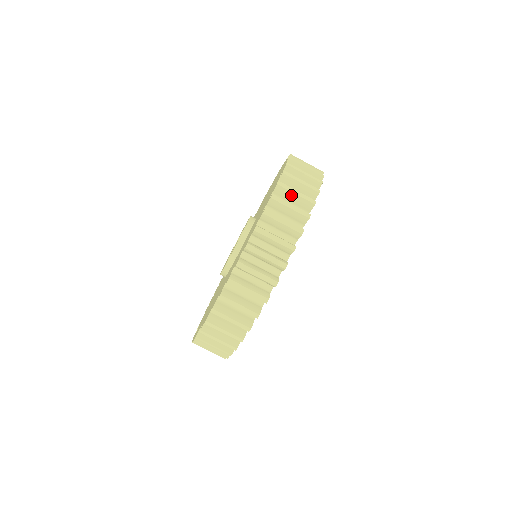
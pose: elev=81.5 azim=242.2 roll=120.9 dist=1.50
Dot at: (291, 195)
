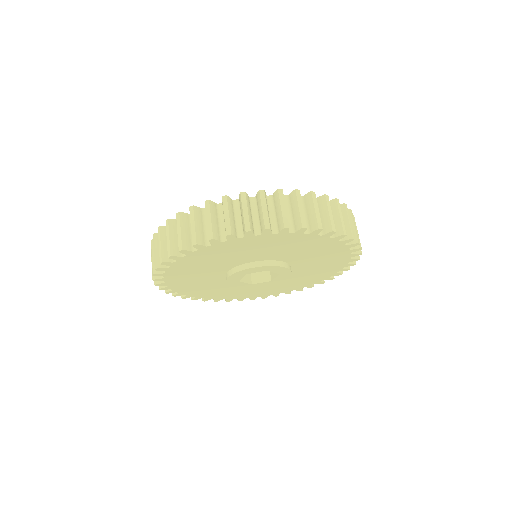
Dot at: (351, 223)
